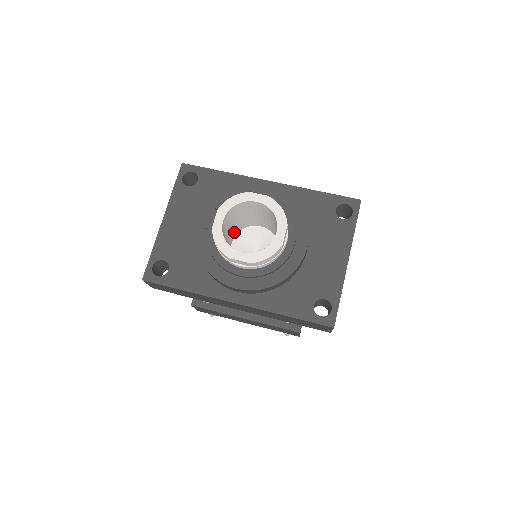
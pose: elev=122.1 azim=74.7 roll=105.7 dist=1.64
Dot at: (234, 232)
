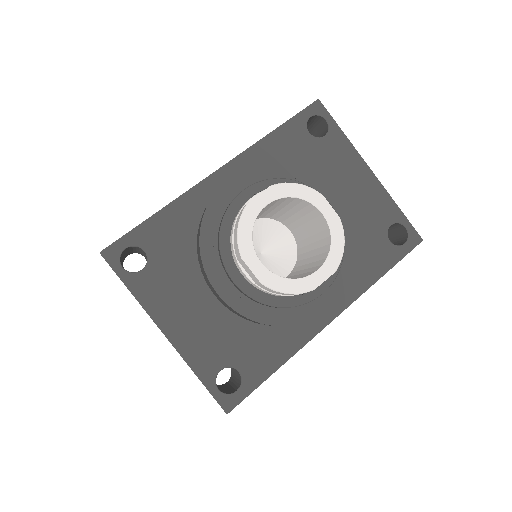
Dot at: occluded
